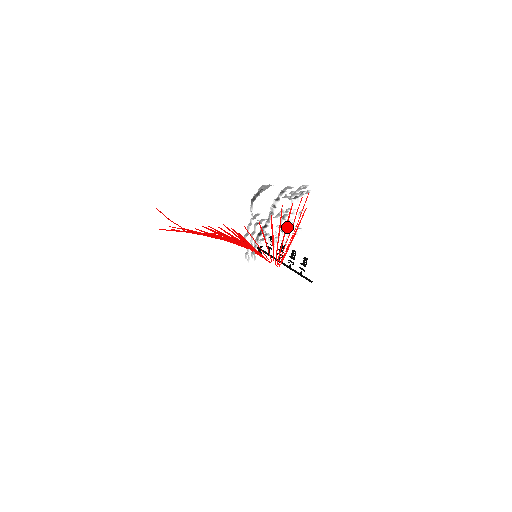
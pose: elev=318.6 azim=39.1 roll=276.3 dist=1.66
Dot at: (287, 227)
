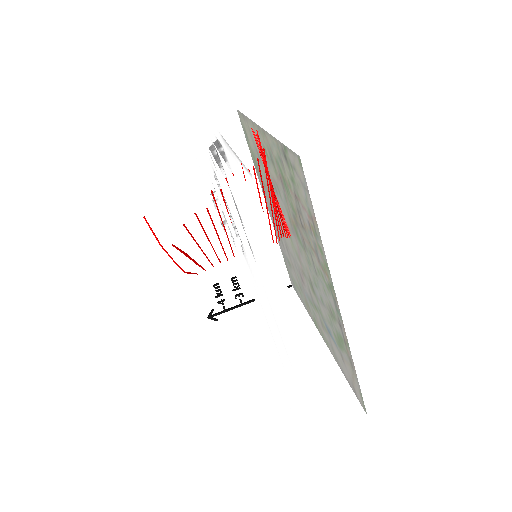
Dot at: occluded
